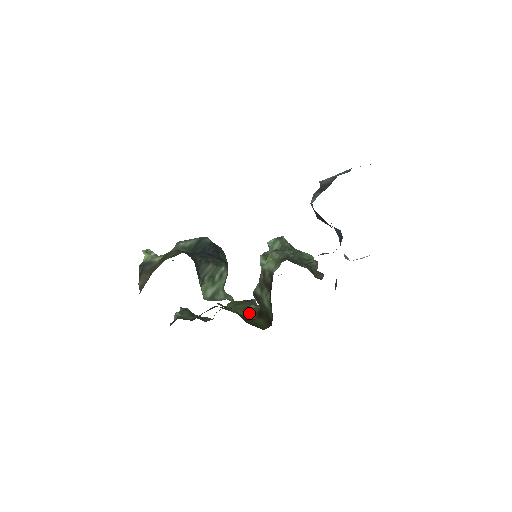
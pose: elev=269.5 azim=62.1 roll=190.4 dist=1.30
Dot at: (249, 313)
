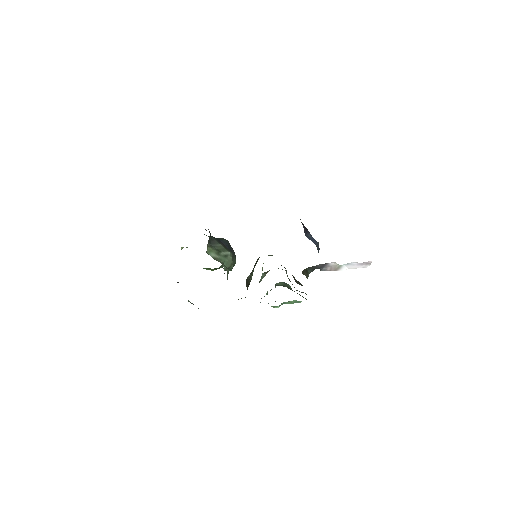
Dot at: occluded
